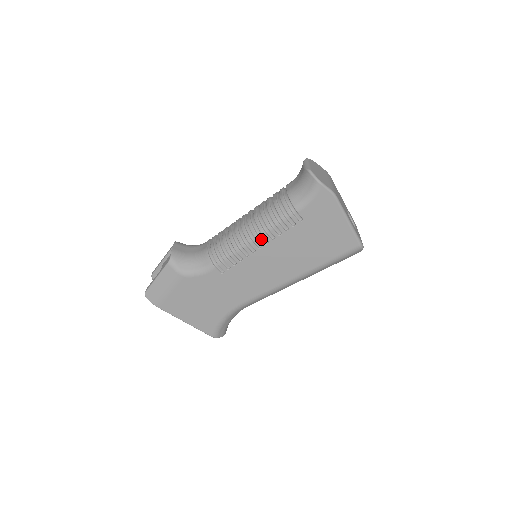
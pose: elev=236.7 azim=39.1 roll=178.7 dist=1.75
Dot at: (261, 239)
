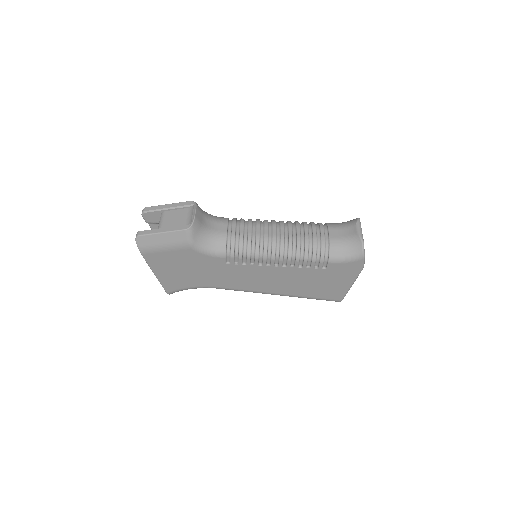
Dot at: (283, 261)
